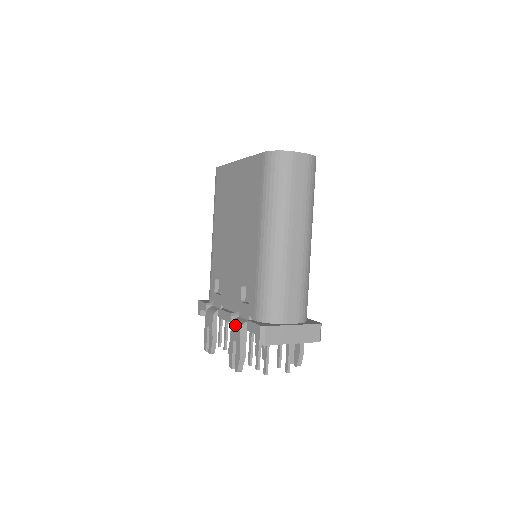
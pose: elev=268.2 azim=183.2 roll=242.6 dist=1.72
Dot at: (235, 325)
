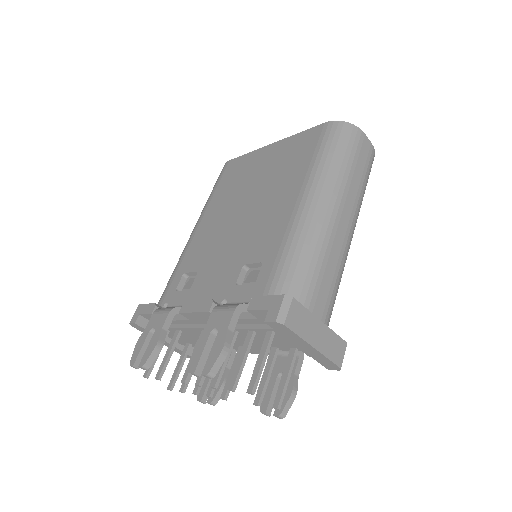
Dot at: (223, 307)
